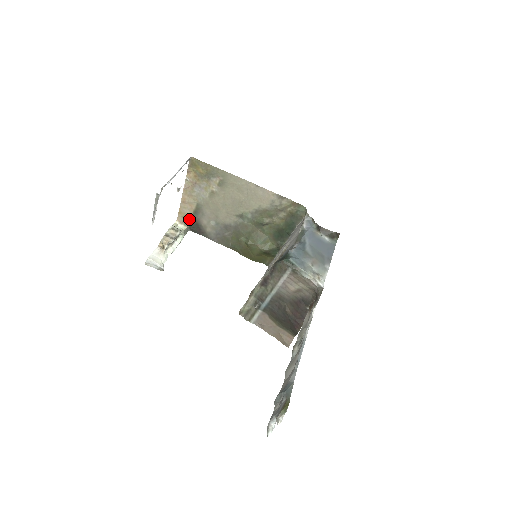
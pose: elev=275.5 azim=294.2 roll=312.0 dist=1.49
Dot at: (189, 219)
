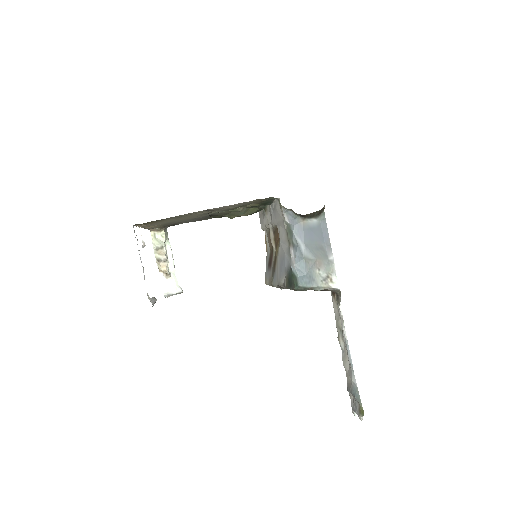
Dot at: (161, 227)
